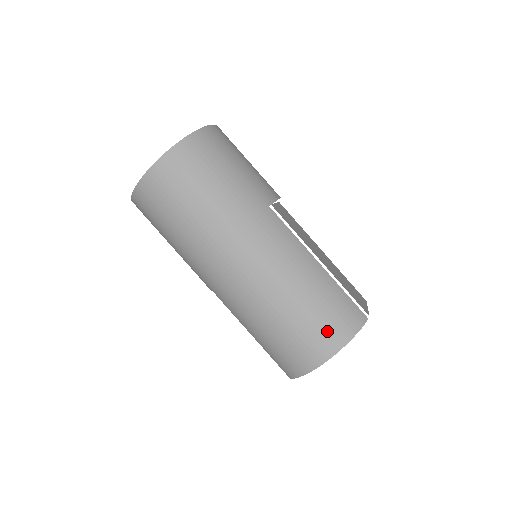
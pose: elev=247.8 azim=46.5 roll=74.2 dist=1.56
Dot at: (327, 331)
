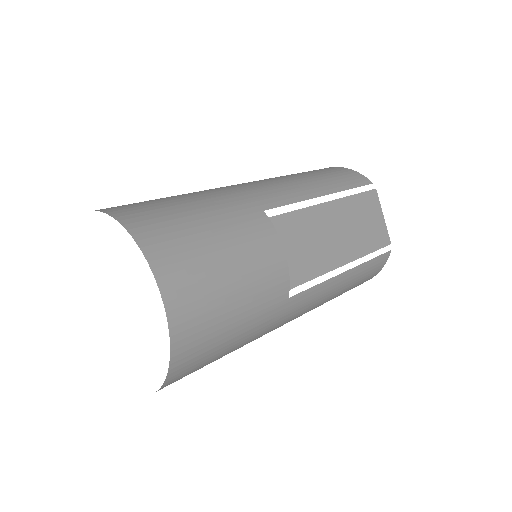
Dot at: occluded
